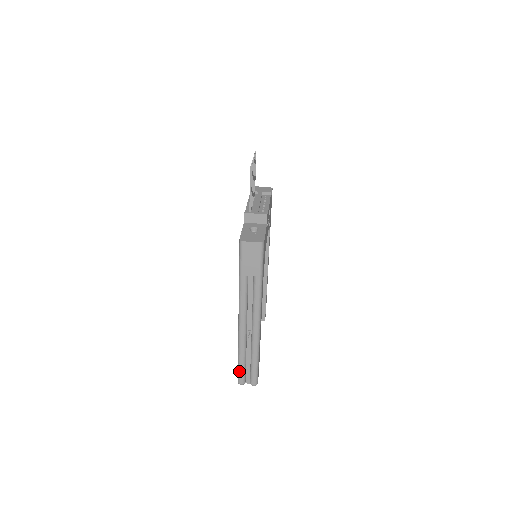
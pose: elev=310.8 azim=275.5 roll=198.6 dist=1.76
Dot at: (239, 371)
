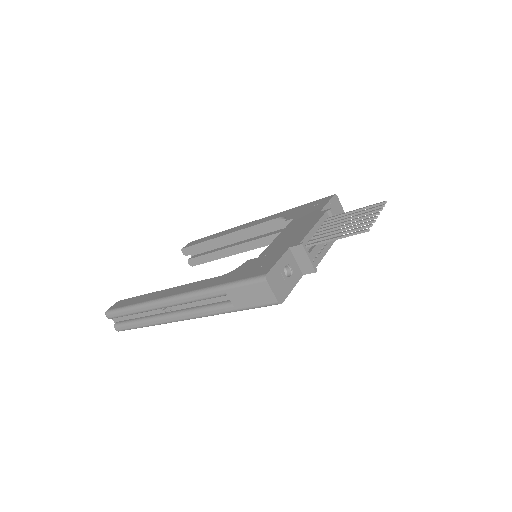
Dot at: (118, 311)
